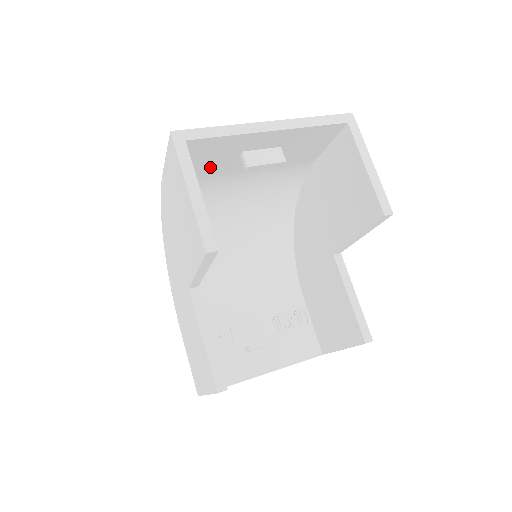
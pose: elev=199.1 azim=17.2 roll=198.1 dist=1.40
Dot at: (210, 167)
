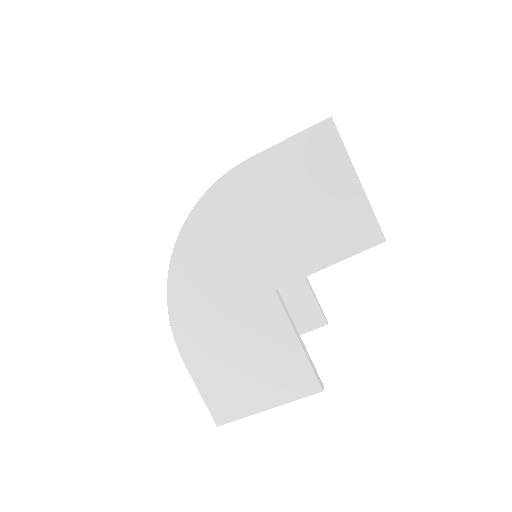
Dot at: occluded
